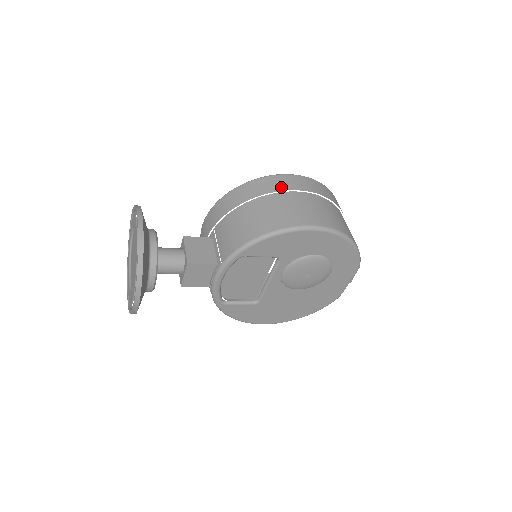
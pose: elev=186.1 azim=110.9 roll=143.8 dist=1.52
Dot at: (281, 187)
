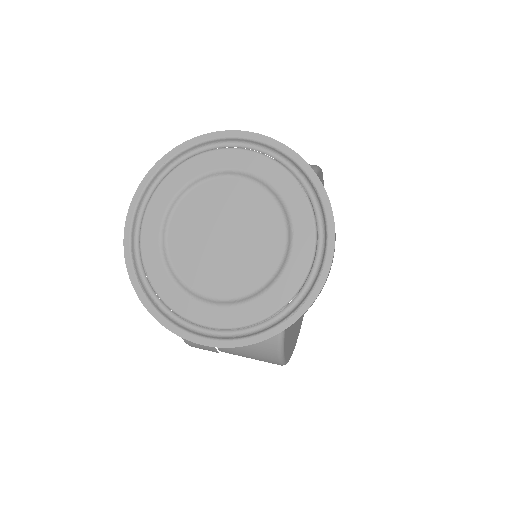
Dot at: occluded
